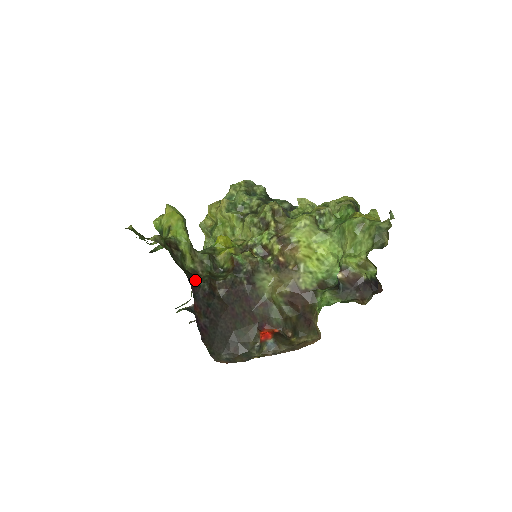
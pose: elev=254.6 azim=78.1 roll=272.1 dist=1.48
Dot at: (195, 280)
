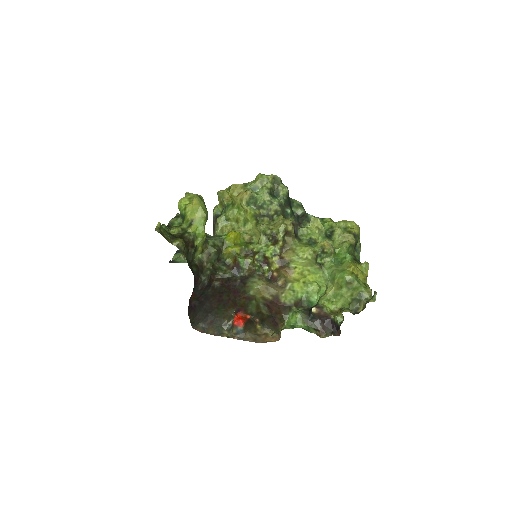
Dot at: (199, 274)
